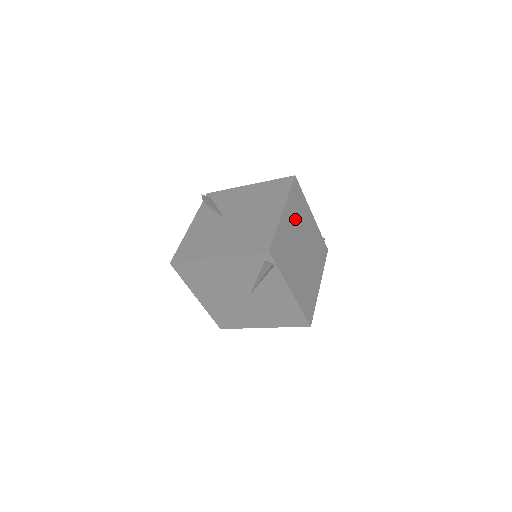
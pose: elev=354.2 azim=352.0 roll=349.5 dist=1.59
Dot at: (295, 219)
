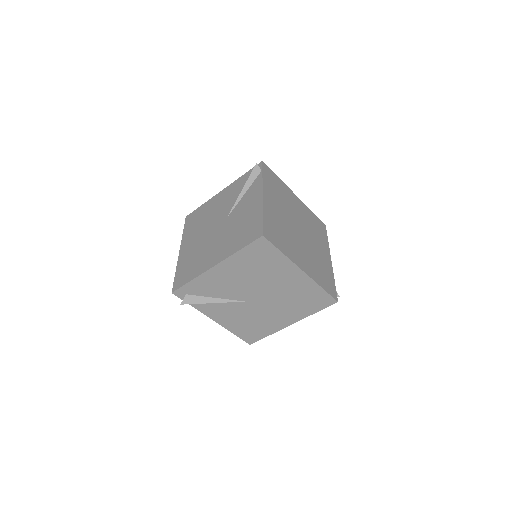
Dot at: (292, 244)
